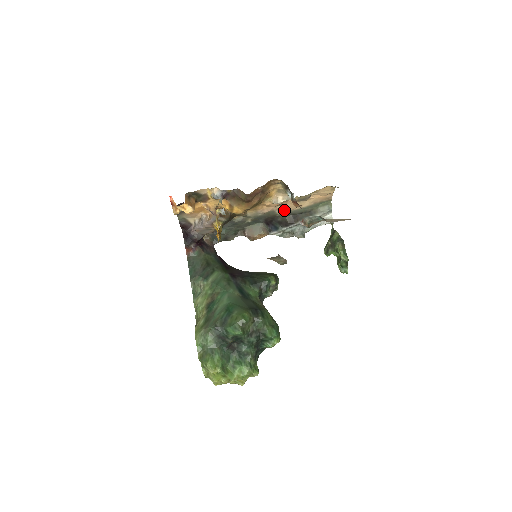
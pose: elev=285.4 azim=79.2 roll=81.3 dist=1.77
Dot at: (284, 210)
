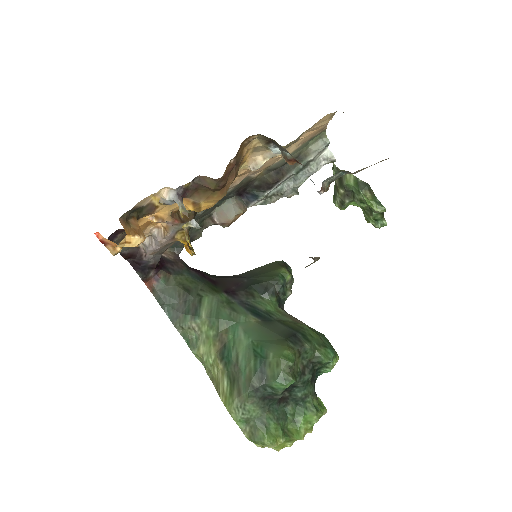
Dot at: (261, 169)
